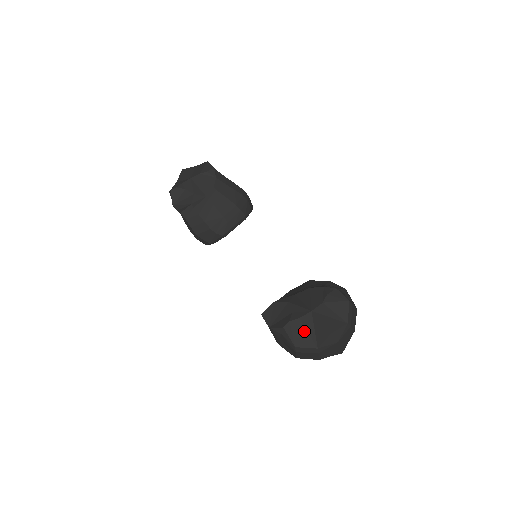
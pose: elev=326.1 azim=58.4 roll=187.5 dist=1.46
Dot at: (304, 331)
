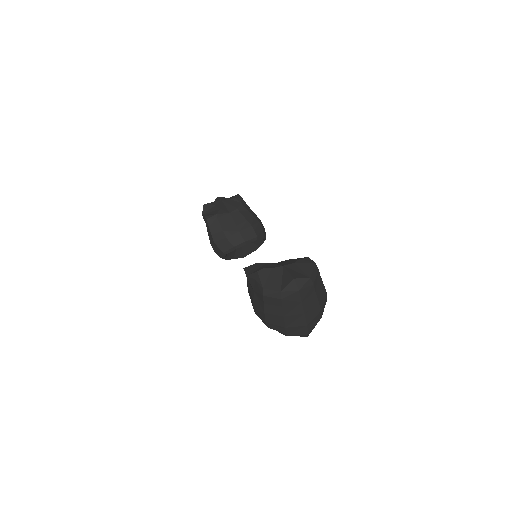
Dot at: (273, 278)
